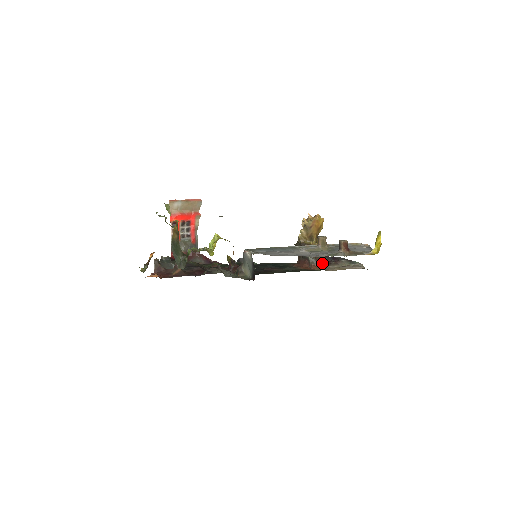
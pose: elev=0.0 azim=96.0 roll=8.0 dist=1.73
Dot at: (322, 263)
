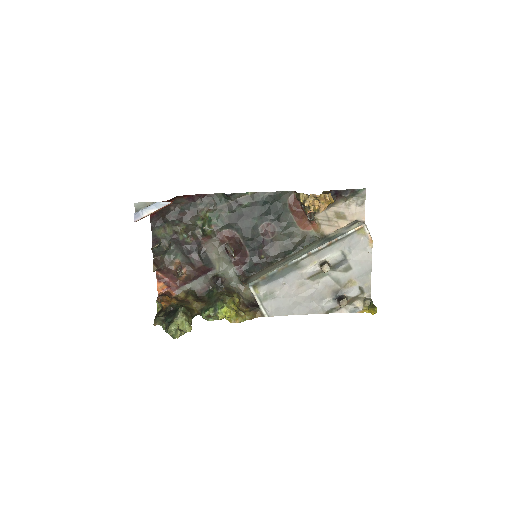
Dot at: occluded
